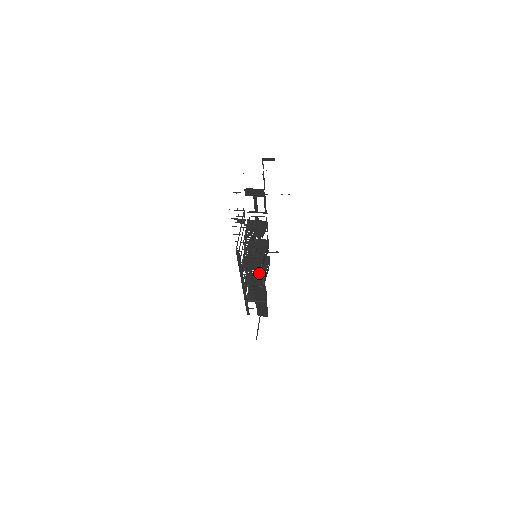
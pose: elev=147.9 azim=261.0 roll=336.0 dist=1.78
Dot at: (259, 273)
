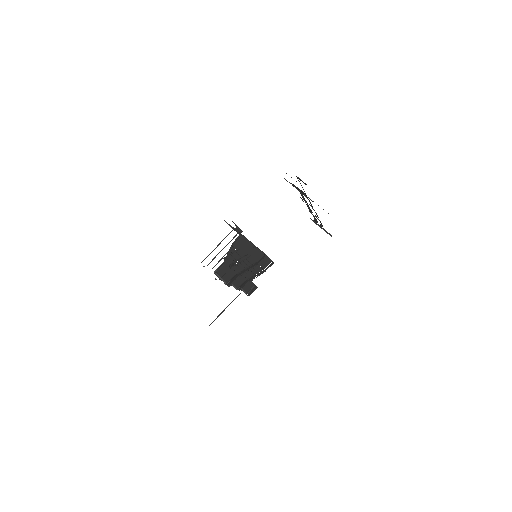
Dot at: (245, 275)
